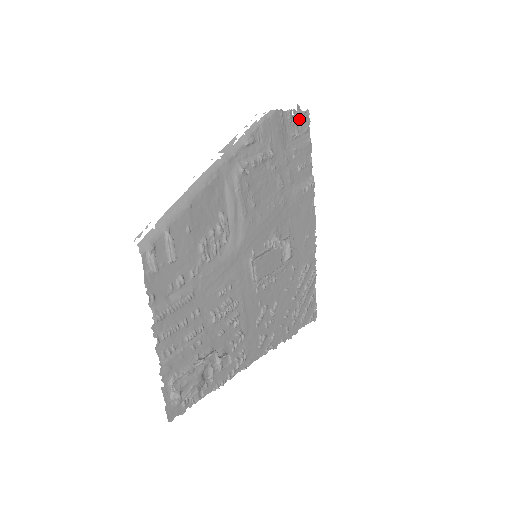
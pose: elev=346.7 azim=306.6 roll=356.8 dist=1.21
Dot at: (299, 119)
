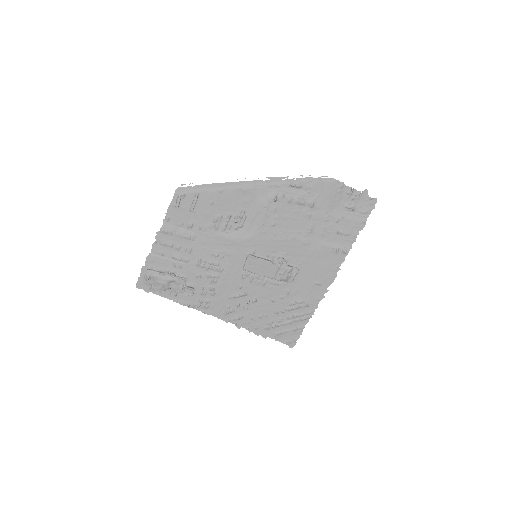
Dot at: (362, 200)
